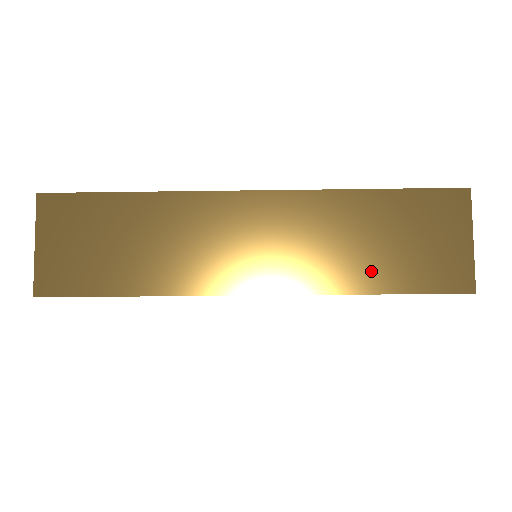
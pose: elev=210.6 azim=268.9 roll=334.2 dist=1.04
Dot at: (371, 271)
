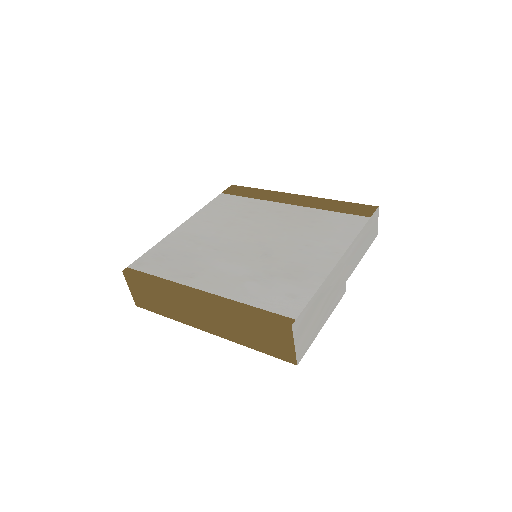
Dot at: (251, 341)
